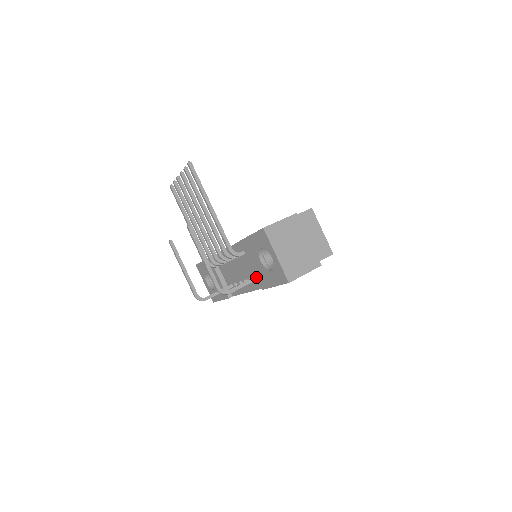
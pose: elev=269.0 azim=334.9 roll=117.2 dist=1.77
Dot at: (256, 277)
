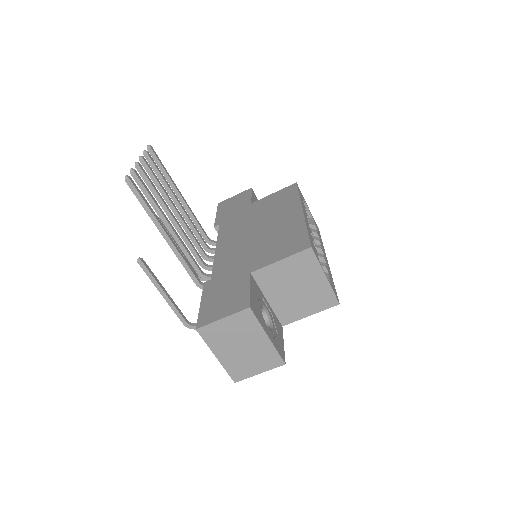
Dot at: occluded
